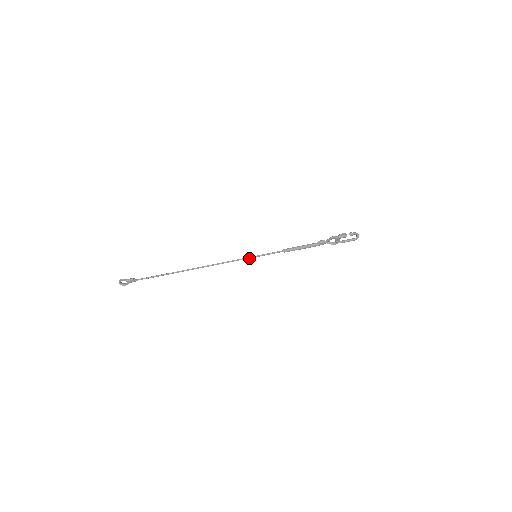
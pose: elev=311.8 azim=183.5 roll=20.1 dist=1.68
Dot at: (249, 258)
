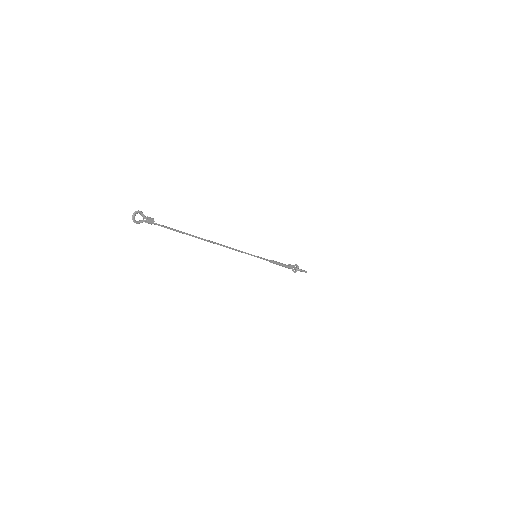
Dot at: (252, 255)
